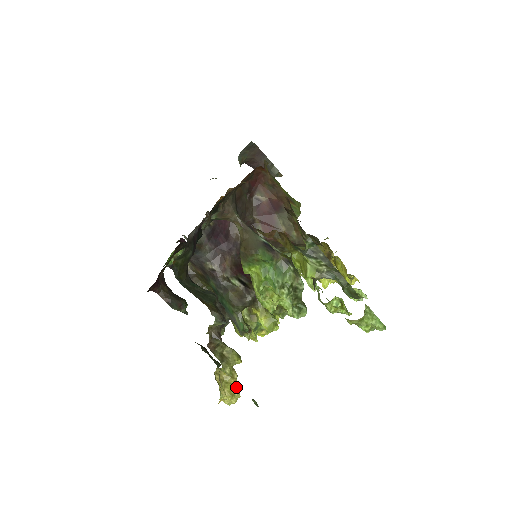
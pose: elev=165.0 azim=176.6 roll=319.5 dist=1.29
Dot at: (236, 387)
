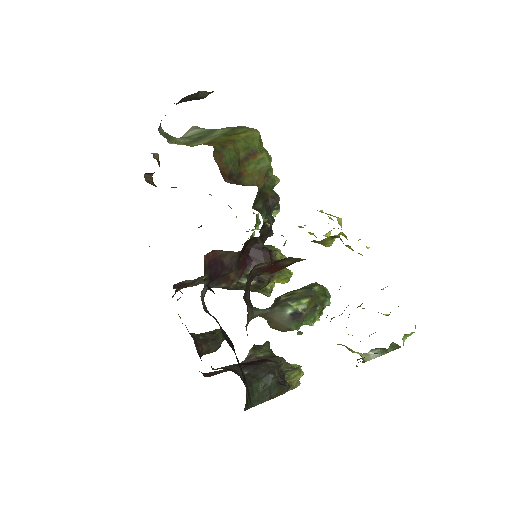
Dot at: occluded
